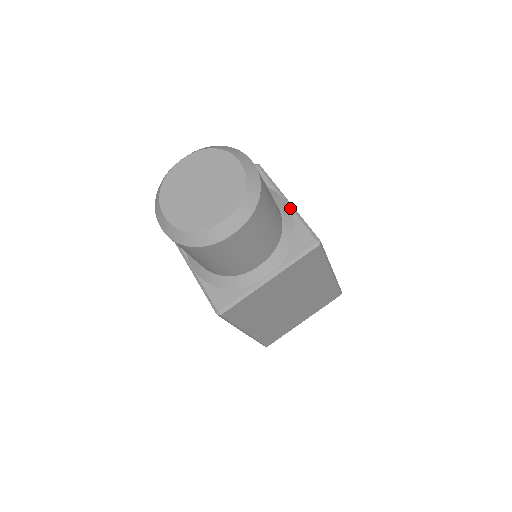
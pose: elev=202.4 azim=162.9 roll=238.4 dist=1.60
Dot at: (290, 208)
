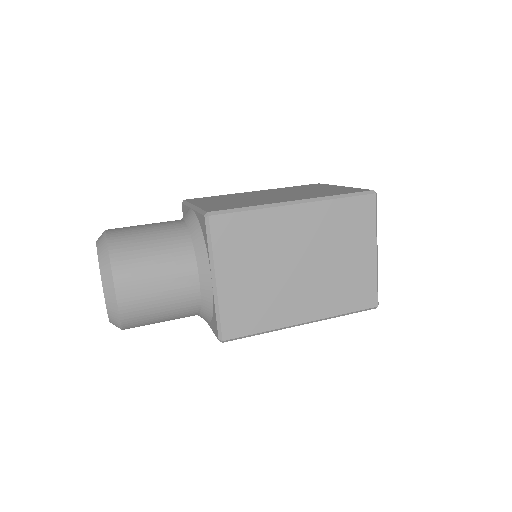
Dot at: (213, 292)
